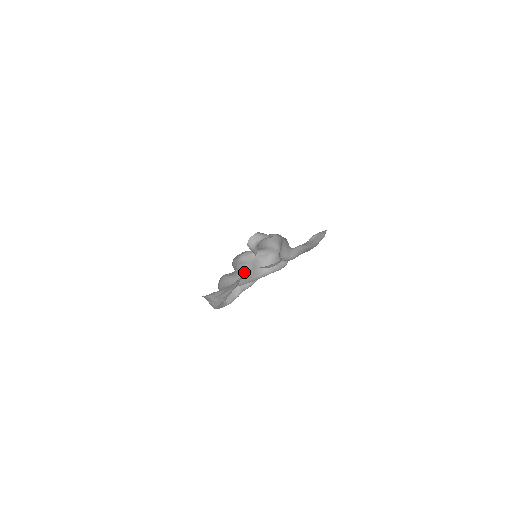
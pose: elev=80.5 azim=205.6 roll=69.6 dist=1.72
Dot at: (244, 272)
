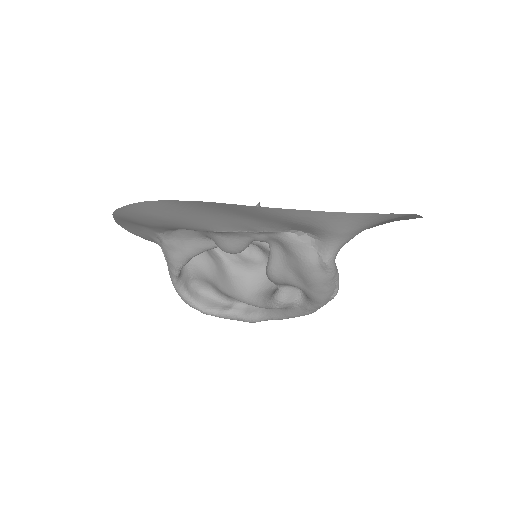
Dot at: (228, 266)
